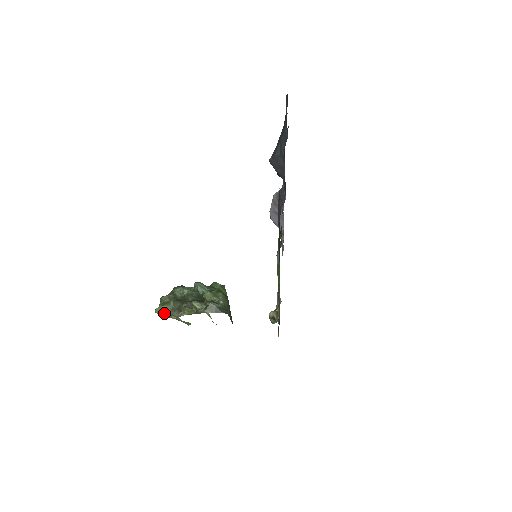
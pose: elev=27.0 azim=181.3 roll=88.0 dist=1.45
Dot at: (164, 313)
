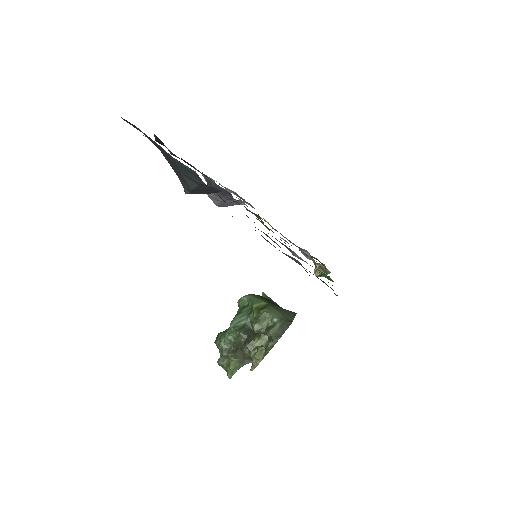
Dot at: (236, 370)
